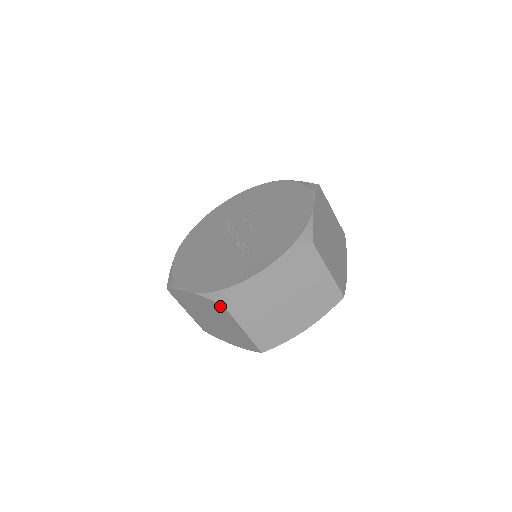
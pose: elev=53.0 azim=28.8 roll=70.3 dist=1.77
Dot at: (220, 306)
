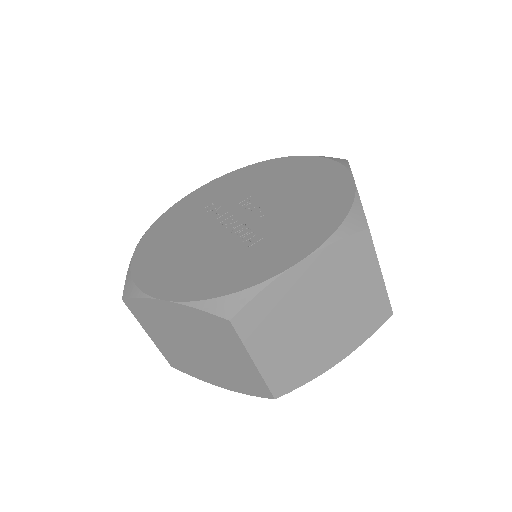
Dot at: (222, 322)
